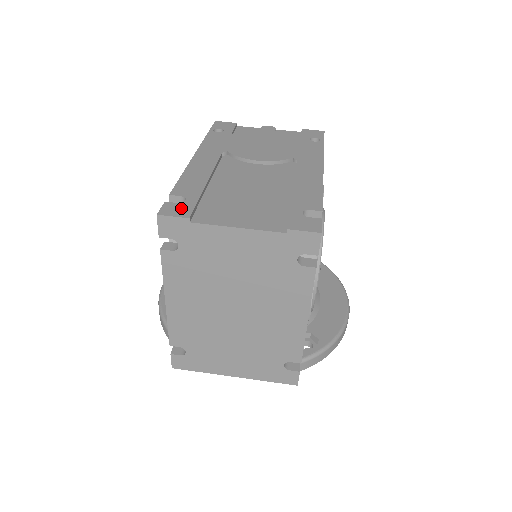
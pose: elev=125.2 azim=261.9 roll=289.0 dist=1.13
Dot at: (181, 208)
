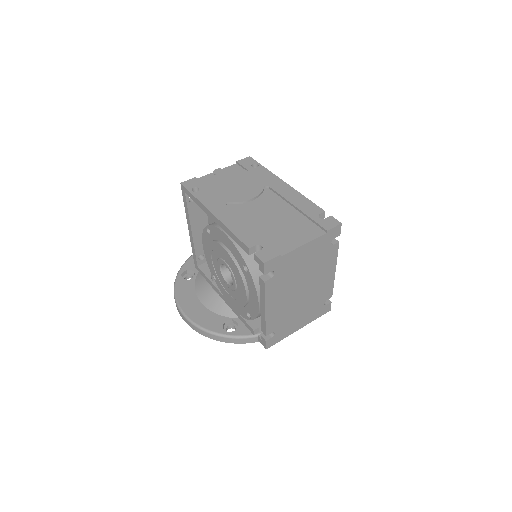
Dot at: (268, 252)
